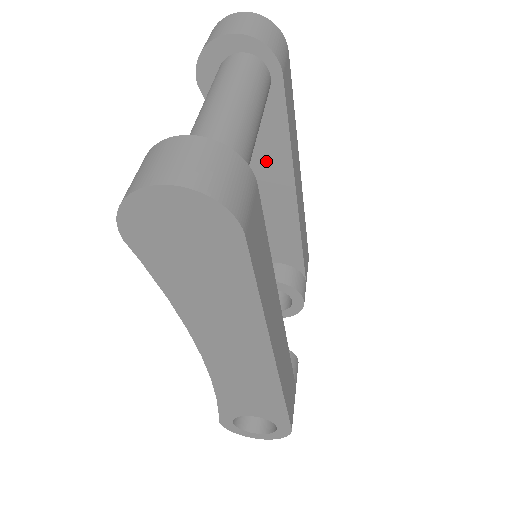
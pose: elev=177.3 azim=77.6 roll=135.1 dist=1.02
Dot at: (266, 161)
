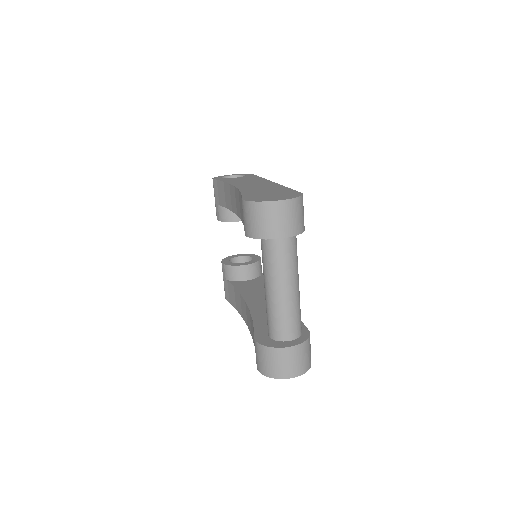
Dot at: occluded
